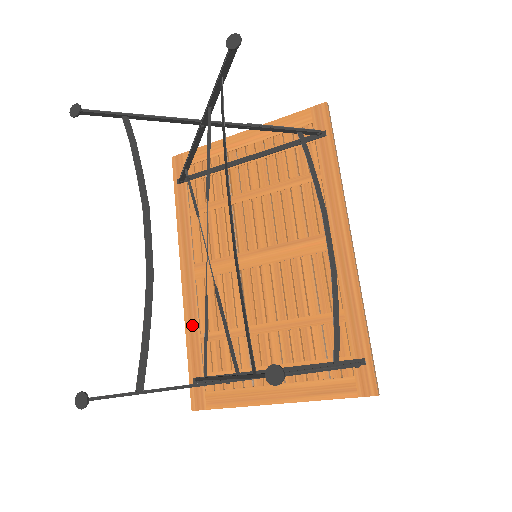
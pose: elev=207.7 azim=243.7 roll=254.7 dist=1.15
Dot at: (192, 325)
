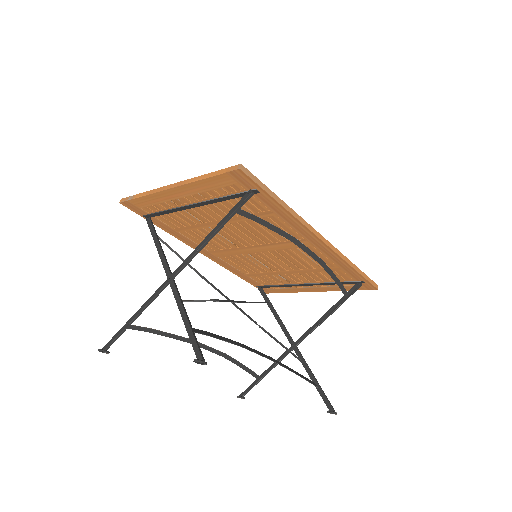
Dot at: (235, 272)
